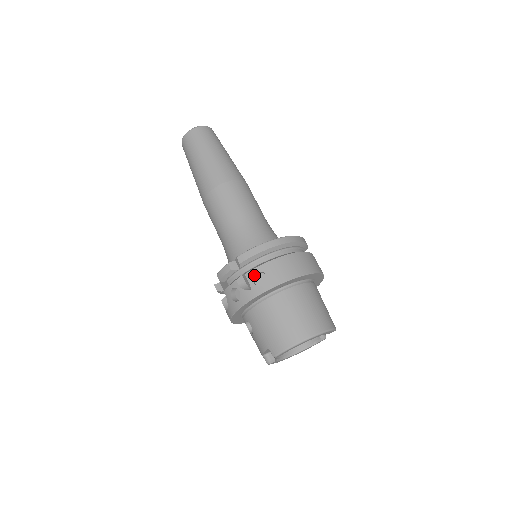
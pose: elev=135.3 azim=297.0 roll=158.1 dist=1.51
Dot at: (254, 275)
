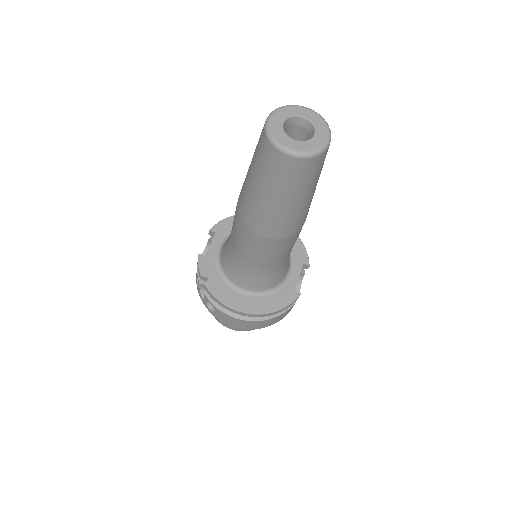
Dot at: (210, 300)
